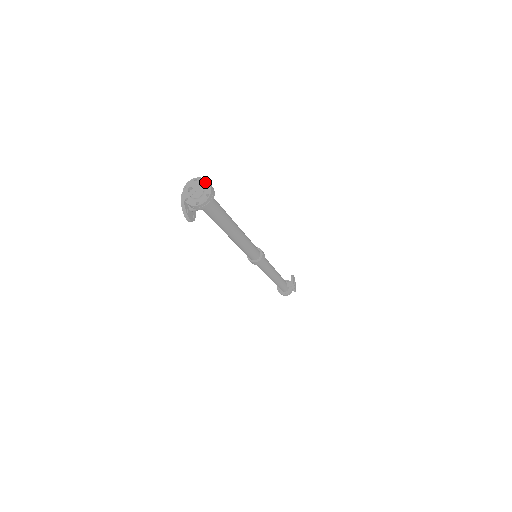
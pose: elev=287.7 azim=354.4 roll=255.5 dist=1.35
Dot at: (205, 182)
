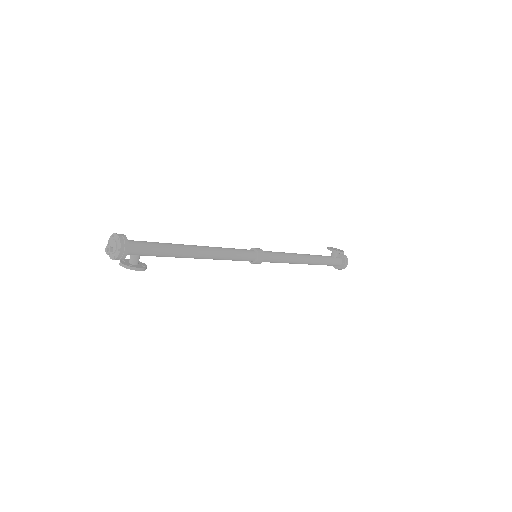
Dot at: (112, 237)
